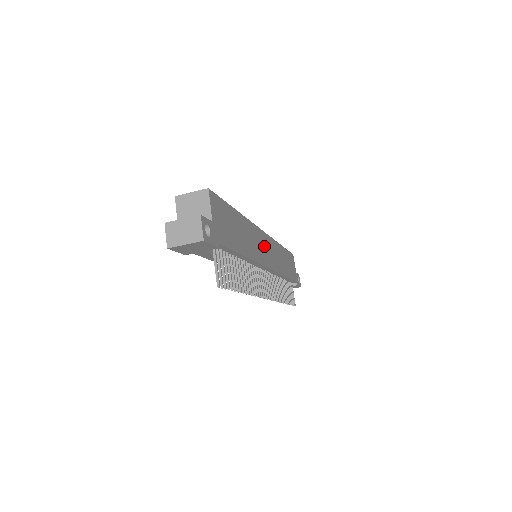
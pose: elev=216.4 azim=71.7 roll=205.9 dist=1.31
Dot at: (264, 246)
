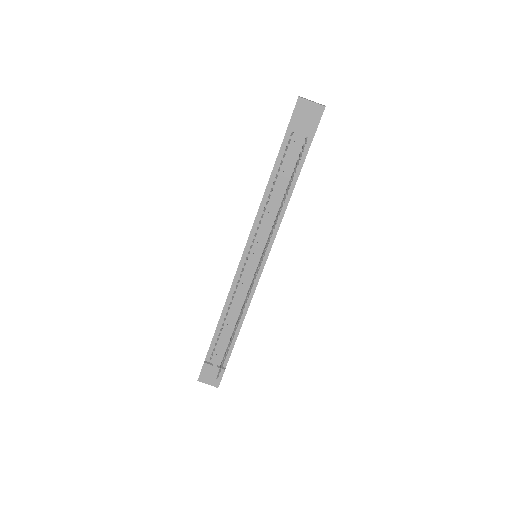
Dot at: occluded
